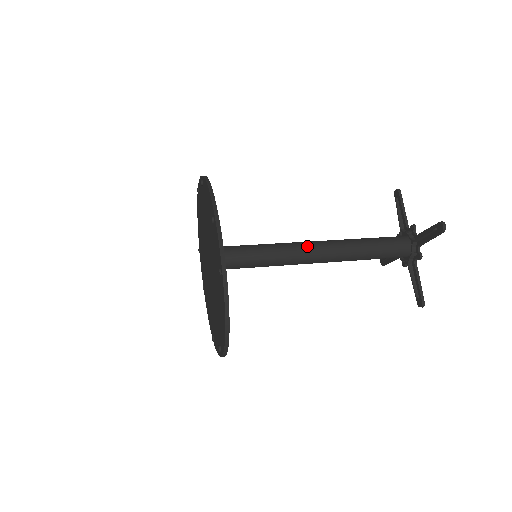
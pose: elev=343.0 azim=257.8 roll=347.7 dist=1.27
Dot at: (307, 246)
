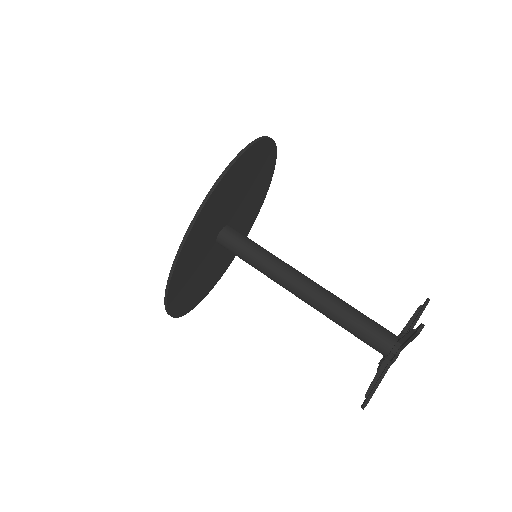
Dot at: (290, 289)
